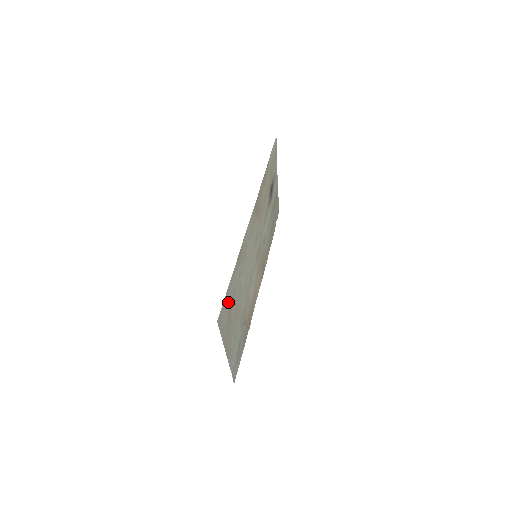
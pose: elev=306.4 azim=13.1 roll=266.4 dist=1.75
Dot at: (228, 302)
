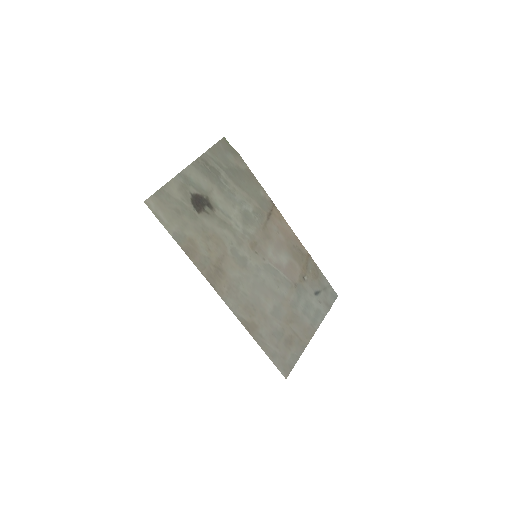
Dot at: (279, 351)
